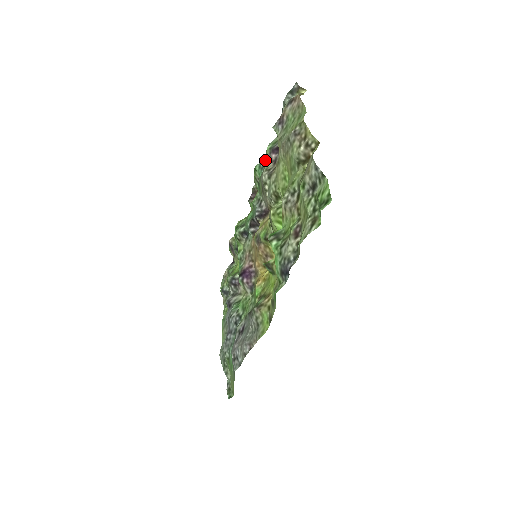
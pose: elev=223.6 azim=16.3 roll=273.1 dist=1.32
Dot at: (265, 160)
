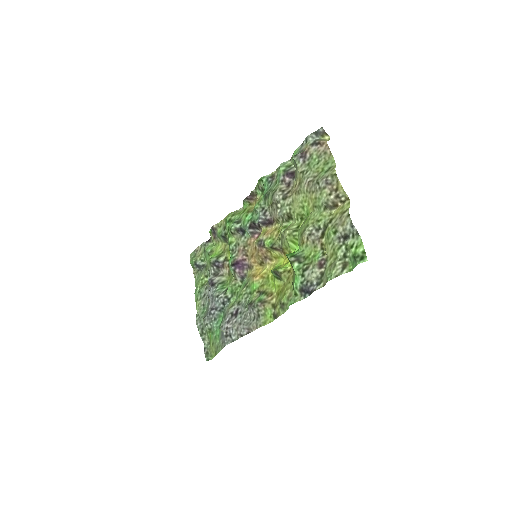
Dot at: (274, 176)
